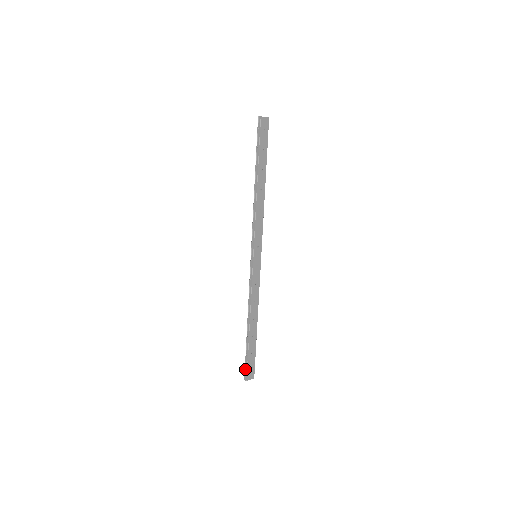
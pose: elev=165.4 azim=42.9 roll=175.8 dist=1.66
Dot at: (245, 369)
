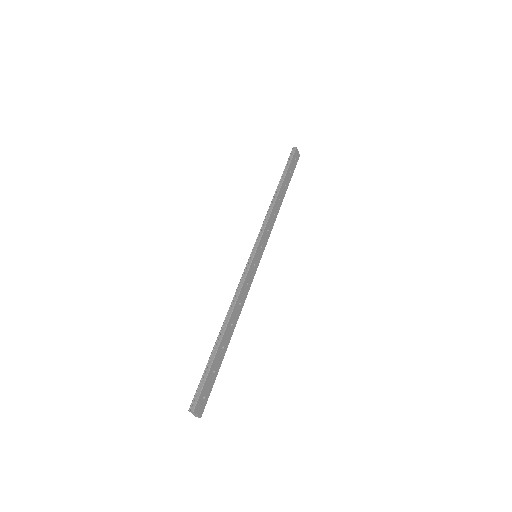
Dot at: (196, 392)
